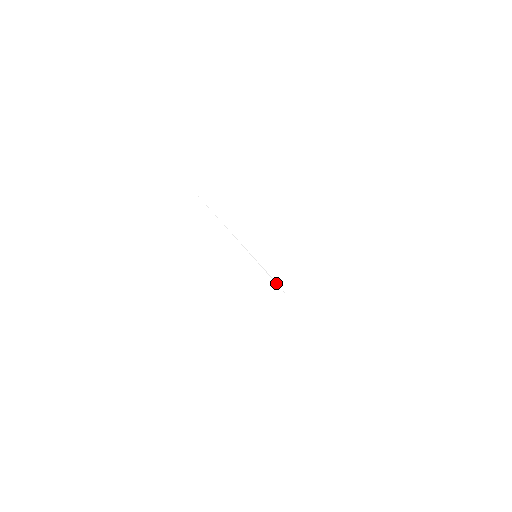
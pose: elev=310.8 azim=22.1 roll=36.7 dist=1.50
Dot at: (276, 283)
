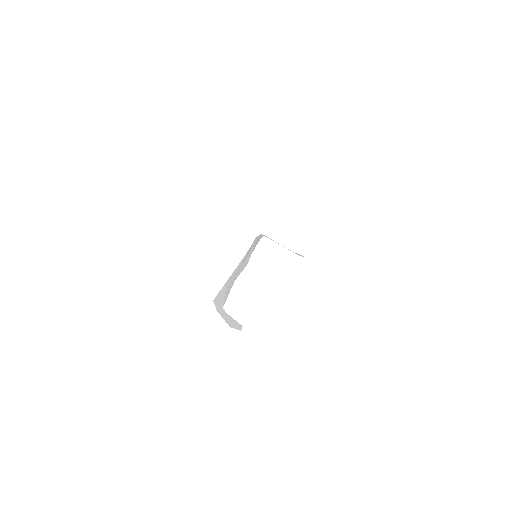
Dot at: (254, 241)
